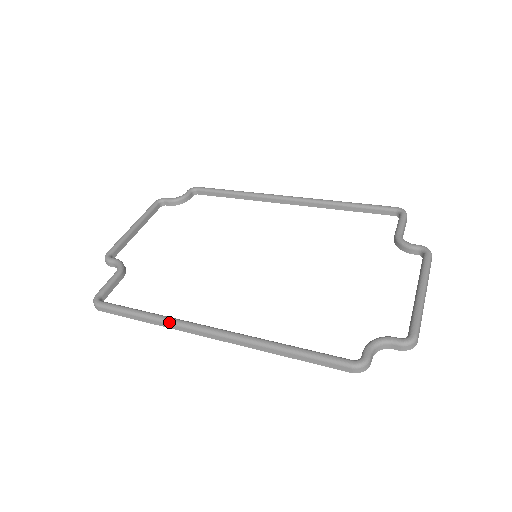
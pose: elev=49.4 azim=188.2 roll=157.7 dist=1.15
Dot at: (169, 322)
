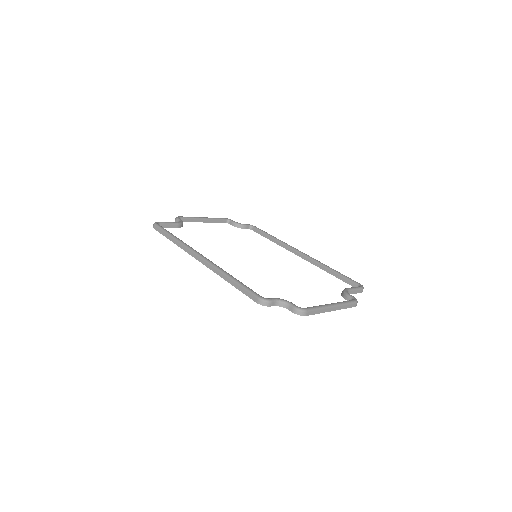
Dot at: (184, 244)
